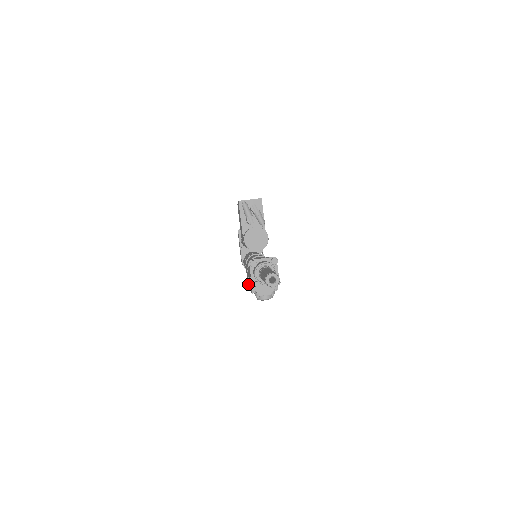
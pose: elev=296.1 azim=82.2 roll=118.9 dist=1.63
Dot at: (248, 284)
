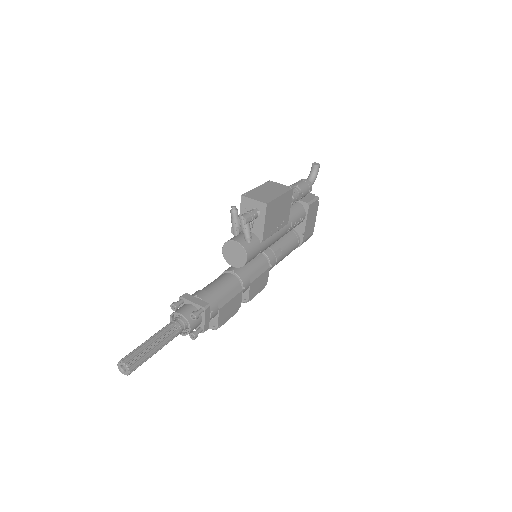
Dot at: occluded
